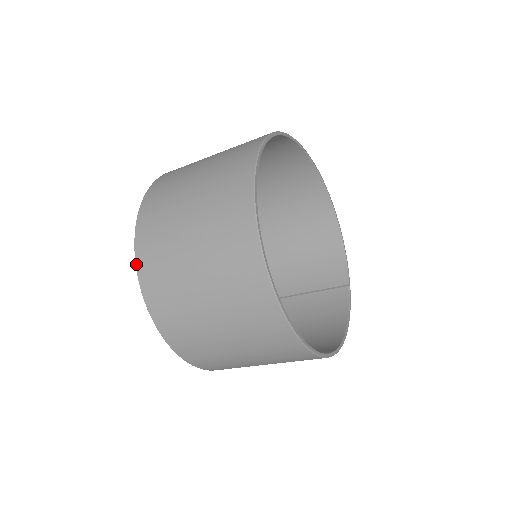
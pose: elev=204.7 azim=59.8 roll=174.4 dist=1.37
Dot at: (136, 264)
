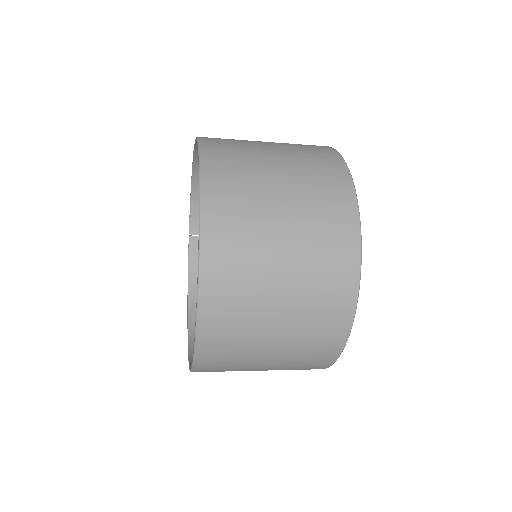
Dot at: (197, 339)
